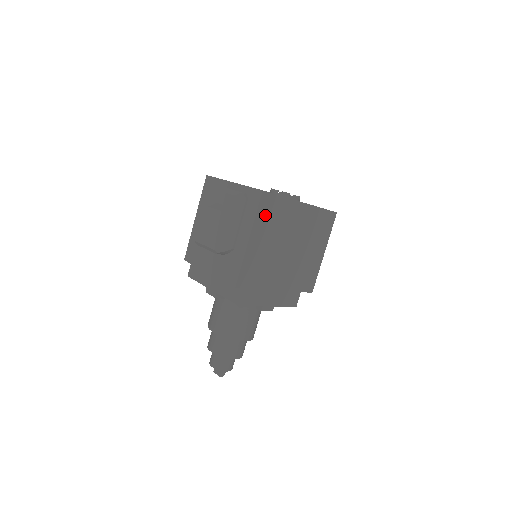
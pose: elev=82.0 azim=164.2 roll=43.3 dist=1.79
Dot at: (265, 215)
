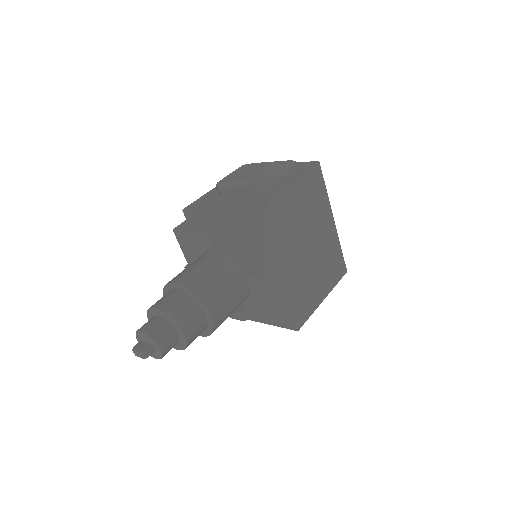
Dot at: (310, 184)
